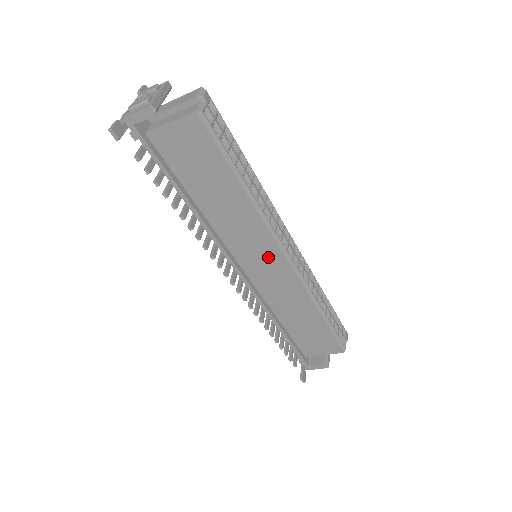
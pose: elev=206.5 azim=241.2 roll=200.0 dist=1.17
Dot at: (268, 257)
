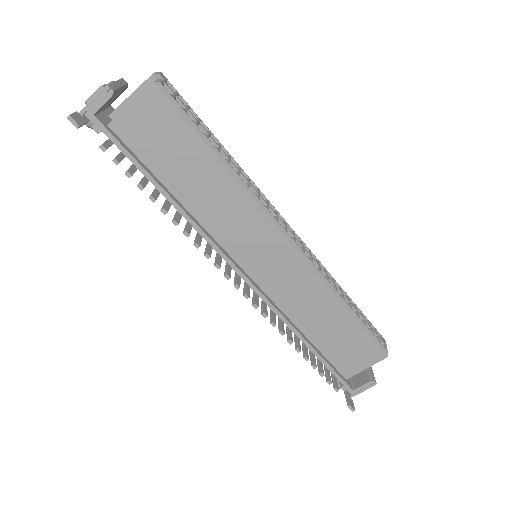
Dot at: (268, 245)
